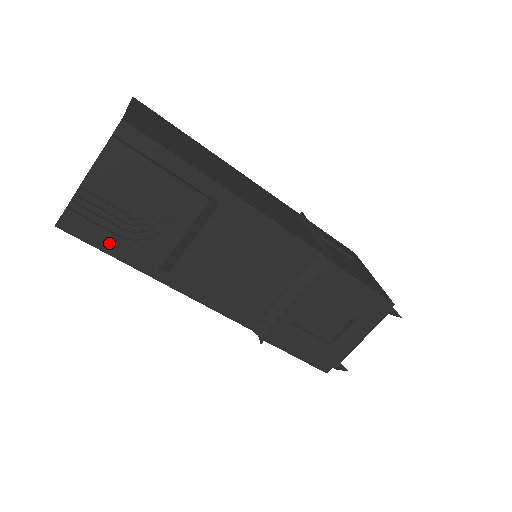
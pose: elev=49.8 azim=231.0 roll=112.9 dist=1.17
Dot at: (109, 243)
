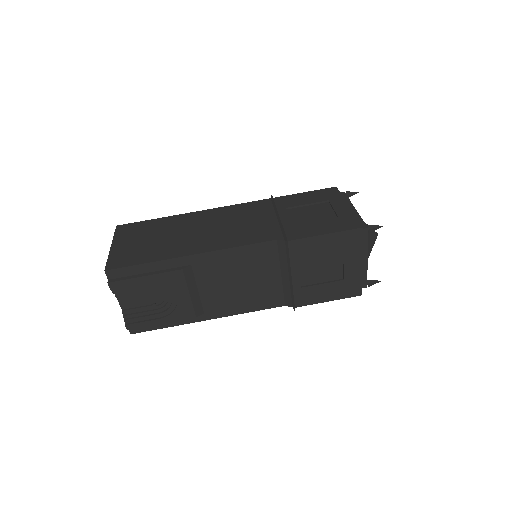
Dot at: (161, 323)
